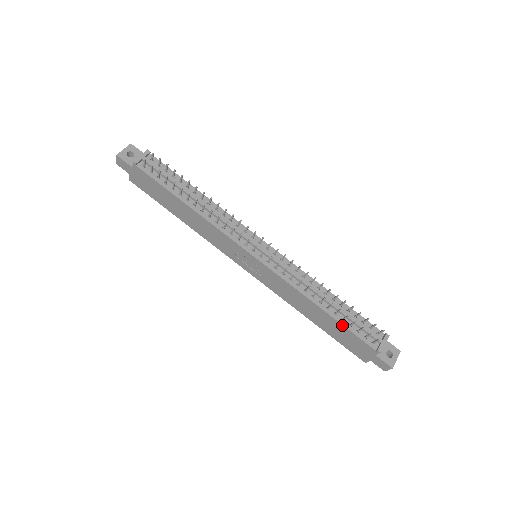
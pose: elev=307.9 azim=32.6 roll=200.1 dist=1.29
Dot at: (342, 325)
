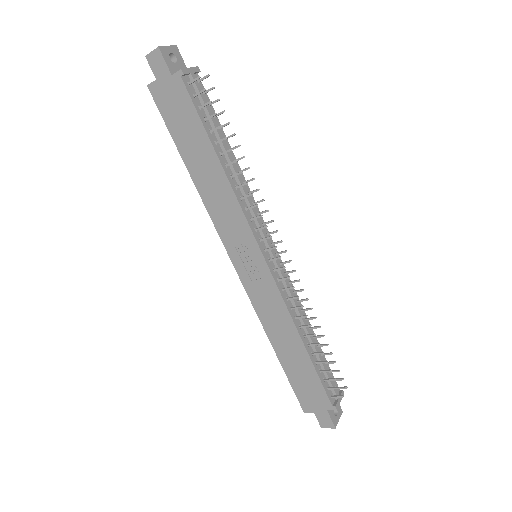
Dot at: (314, 368)
